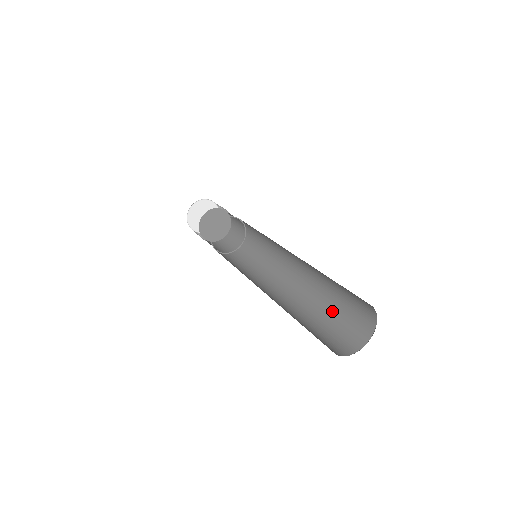
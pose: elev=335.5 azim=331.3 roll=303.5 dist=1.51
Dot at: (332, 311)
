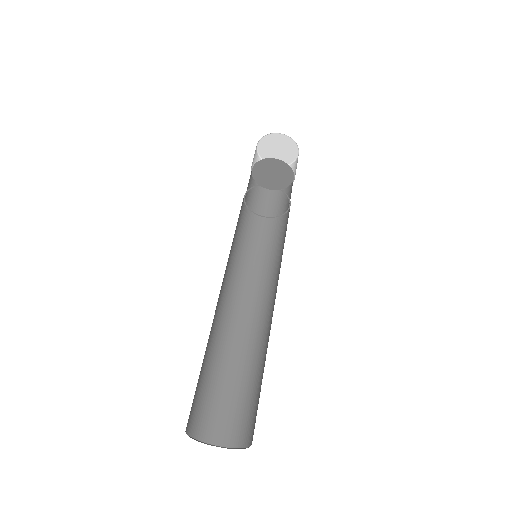
Dot at: (262, 378)
